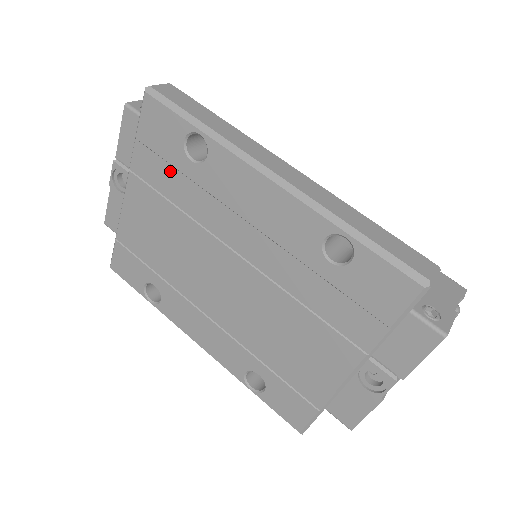
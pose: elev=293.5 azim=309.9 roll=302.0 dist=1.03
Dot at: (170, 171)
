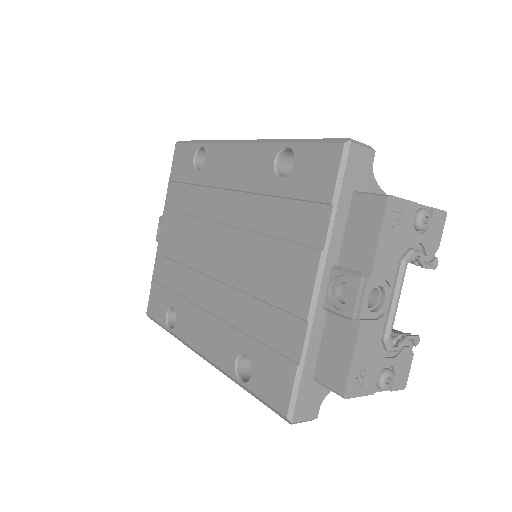
Dot at: (186, 189)
